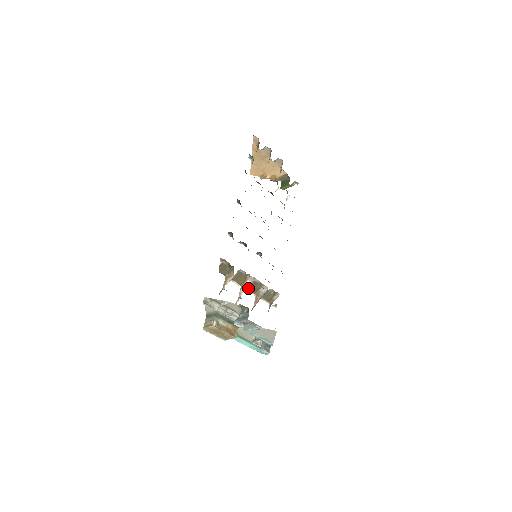
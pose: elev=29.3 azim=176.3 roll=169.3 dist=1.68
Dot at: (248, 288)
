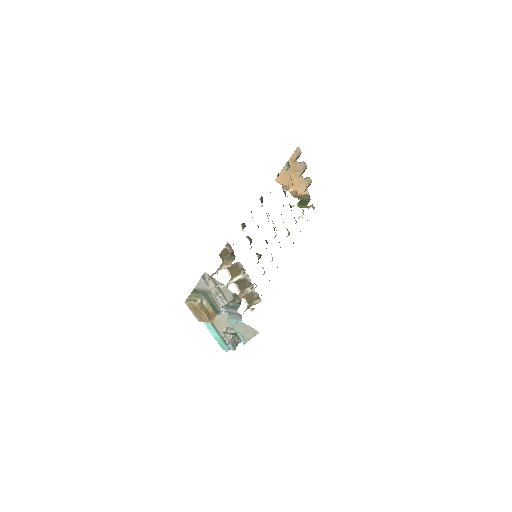
Dot at: (237, 282)
